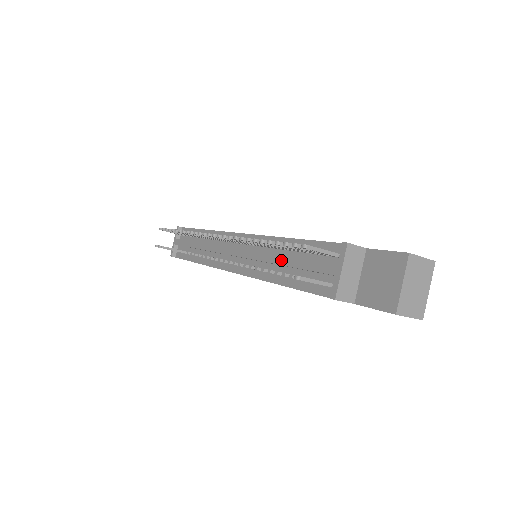
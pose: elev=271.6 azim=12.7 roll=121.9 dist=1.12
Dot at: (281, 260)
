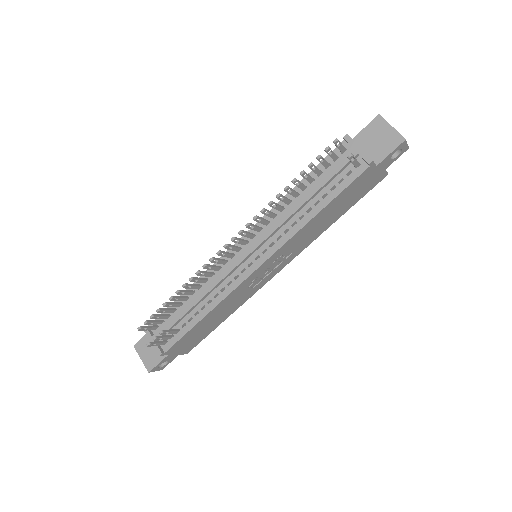
Dot at: (305, 197)
